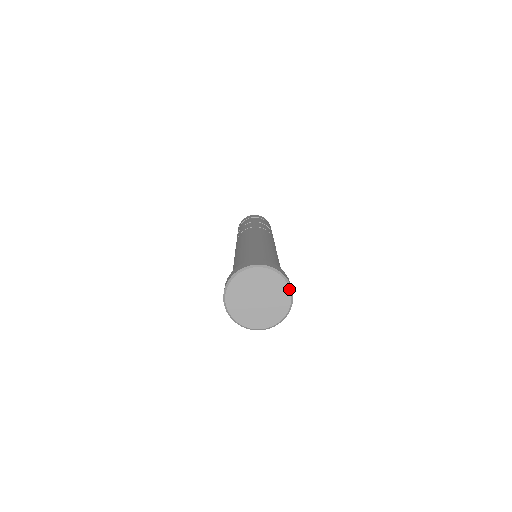
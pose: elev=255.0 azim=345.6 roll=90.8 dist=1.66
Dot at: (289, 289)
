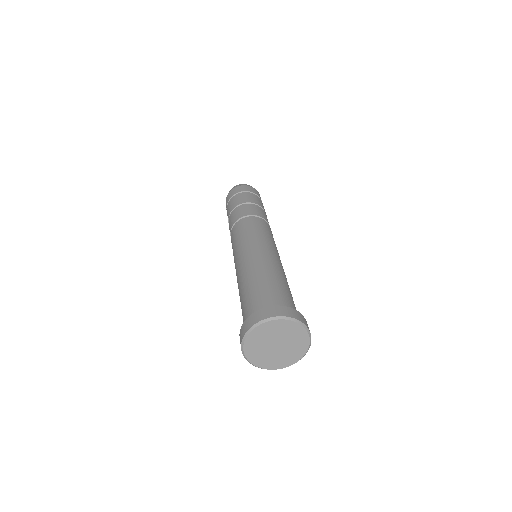
Dot at: (293, 322)
